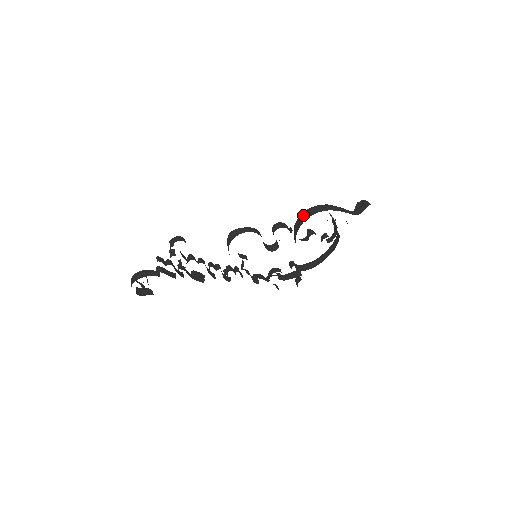
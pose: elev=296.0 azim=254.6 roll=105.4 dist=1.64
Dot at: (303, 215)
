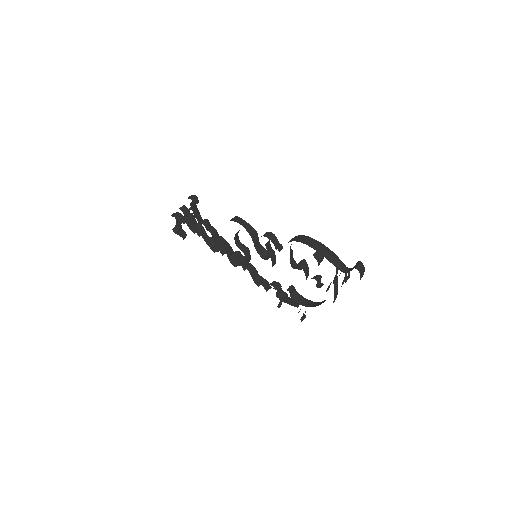
Dot at: (292, 238)
